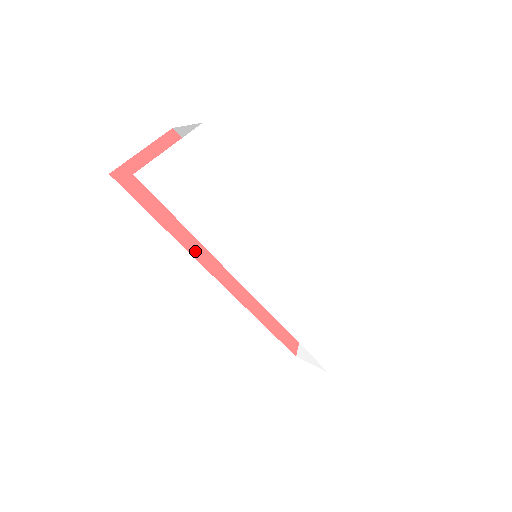
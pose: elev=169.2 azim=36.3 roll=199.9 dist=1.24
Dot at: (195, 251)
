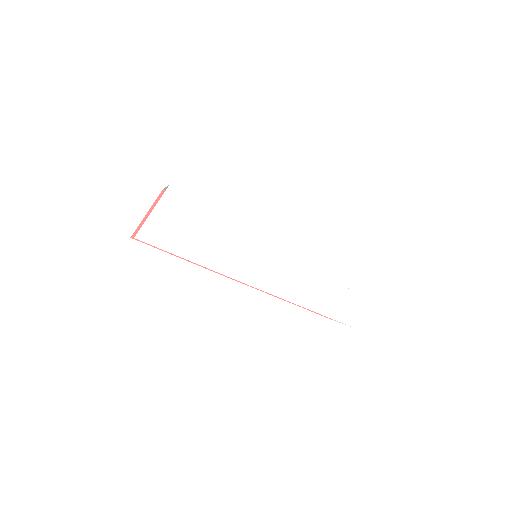
Dot at: occluded
